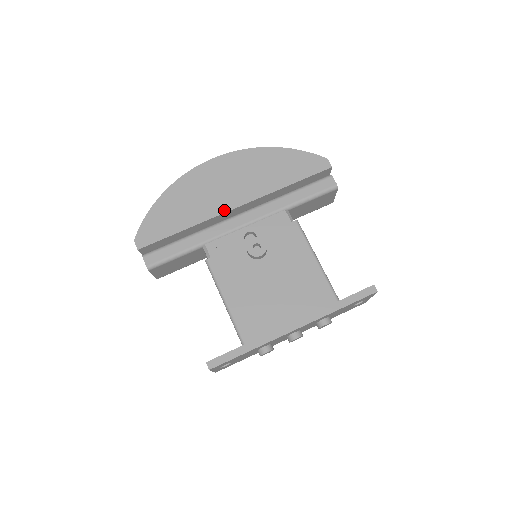
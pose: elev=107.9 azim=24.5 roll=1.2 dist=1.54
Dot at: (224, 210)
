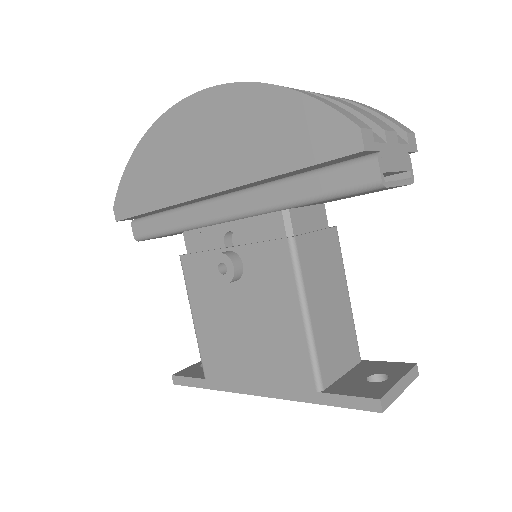
Dot at: (193, 195)
